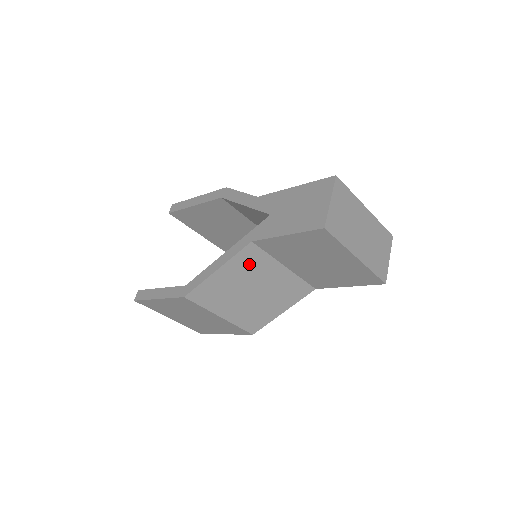
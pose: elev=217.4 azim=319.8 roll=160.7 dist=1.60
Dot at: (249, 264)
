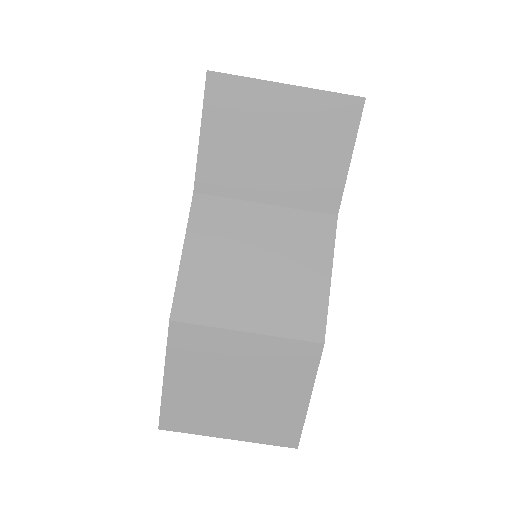
Dot at: (216, 225)
